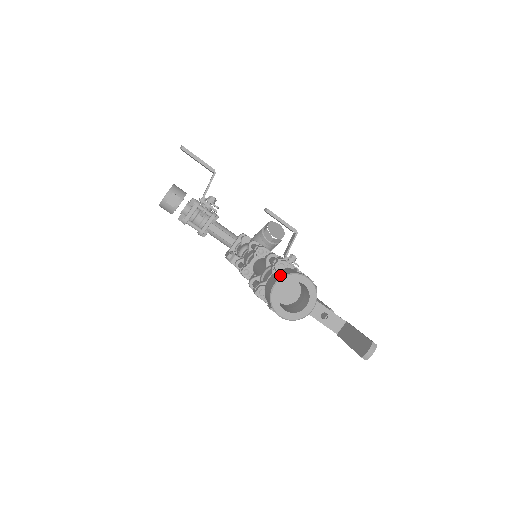
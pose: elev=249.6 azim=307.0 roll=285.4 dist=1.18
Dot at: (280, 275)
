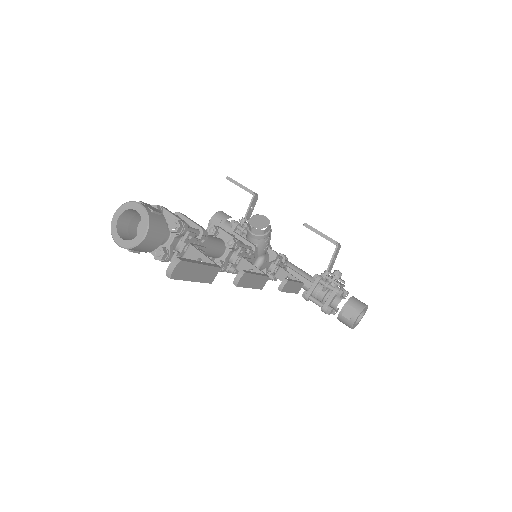
Dot at: (125, 207)
